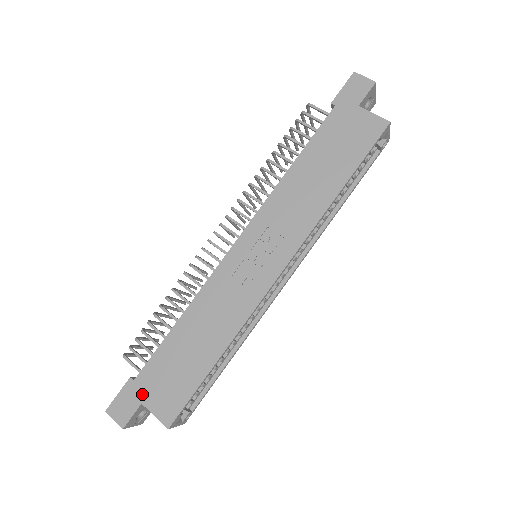
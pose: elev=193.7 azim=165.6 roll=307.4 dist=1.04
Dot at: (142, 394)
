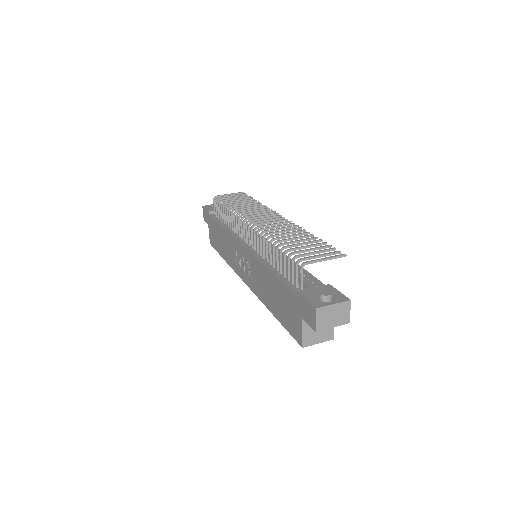
Dot at: (209, 222)
